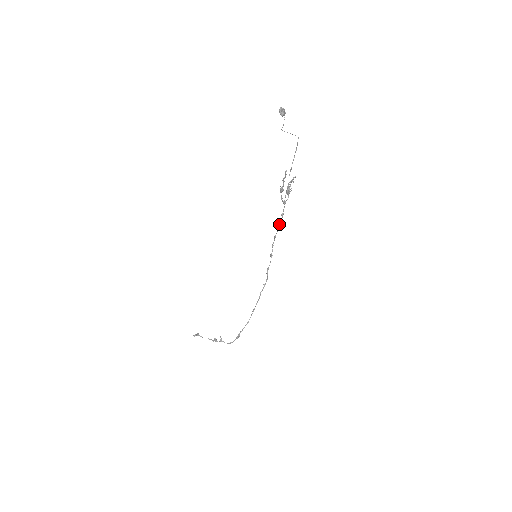
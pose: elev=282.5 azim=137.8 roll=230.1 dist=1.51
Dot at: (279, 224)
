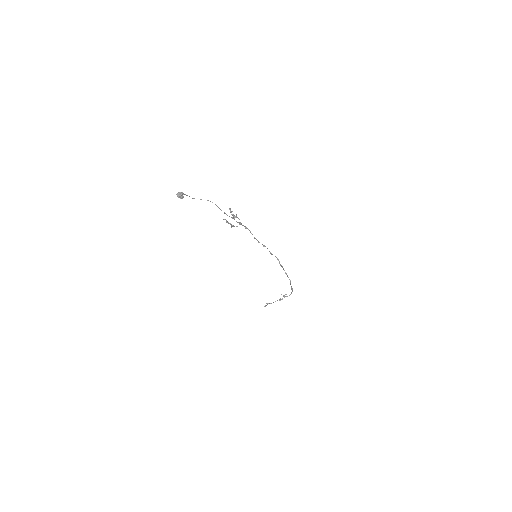
Dot at: (250, 232)
